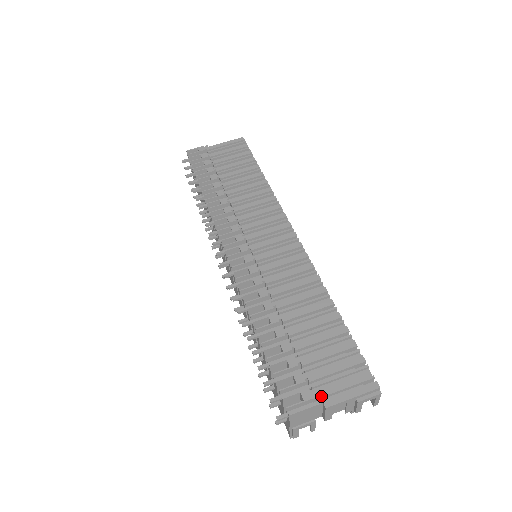
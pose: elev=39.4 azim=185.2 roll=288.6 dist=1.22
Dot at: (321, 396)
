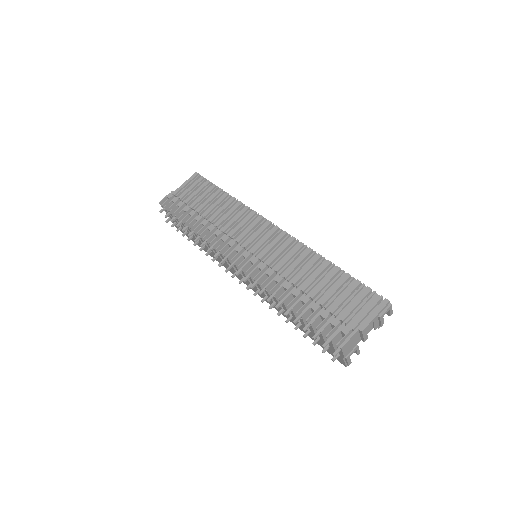
Dot at: (355, 326)
